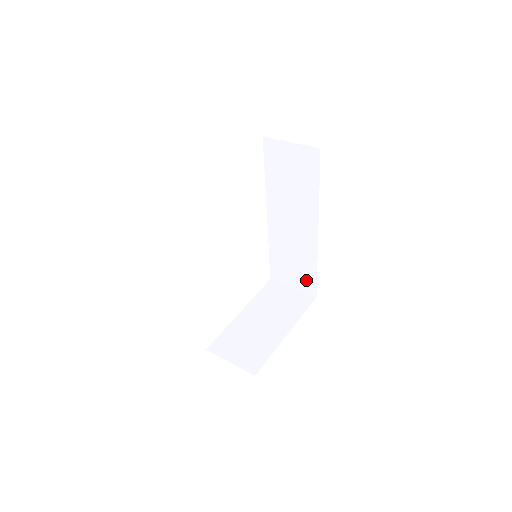
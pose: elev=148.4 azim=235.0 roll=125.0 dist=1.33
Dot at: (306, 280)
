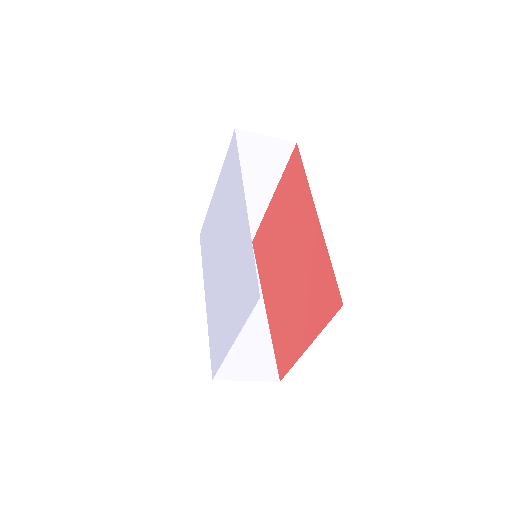
Dot at: (262, 362)
